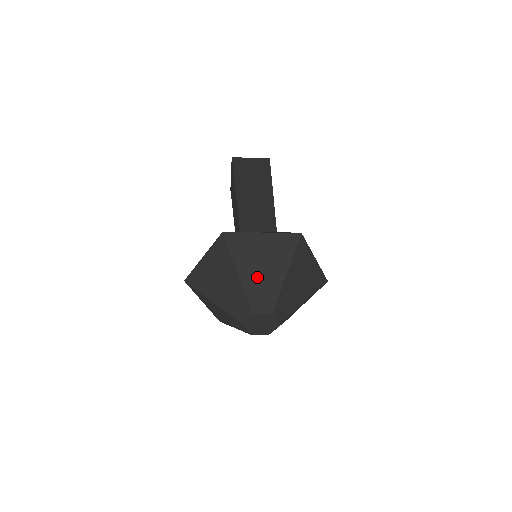
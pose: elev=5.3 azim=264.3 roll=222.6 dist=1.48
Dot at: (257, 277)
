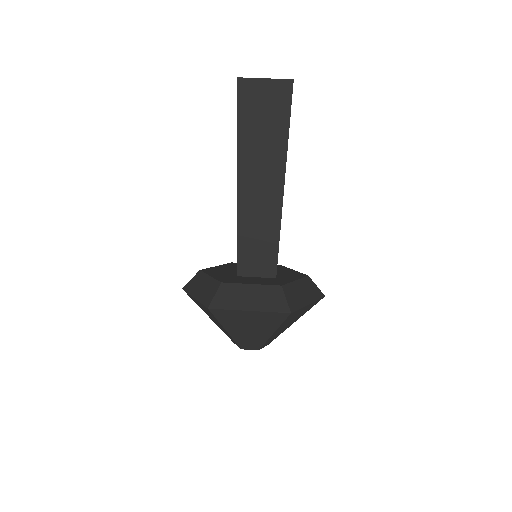
Dot at: (244, 334)
